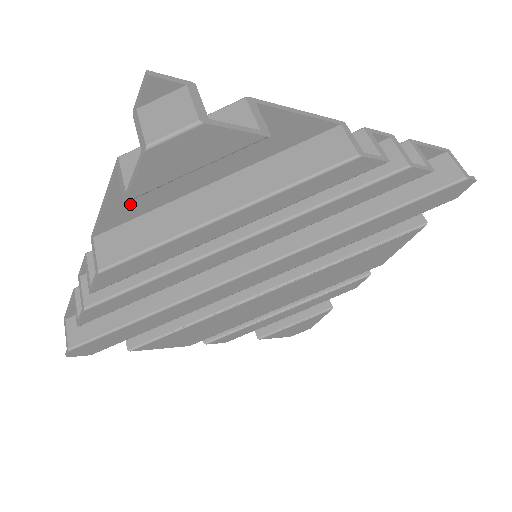
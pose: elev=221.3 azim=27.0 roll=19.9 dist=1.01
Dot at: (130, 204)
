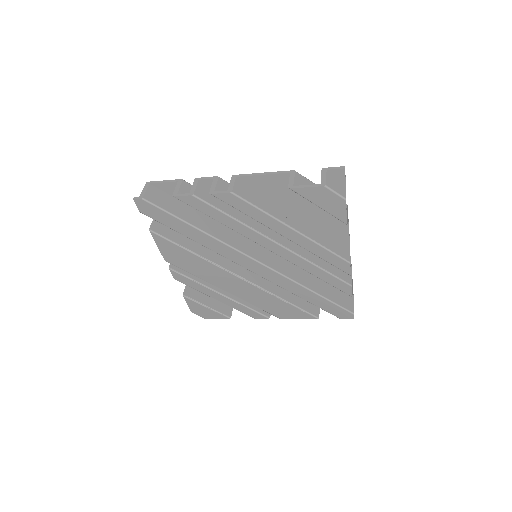
Dot at: (267, 185)
